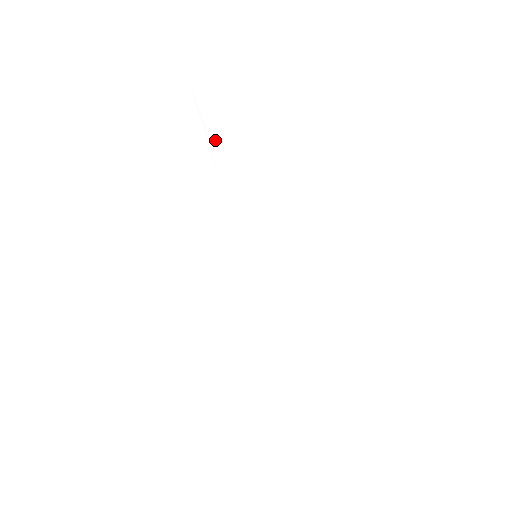
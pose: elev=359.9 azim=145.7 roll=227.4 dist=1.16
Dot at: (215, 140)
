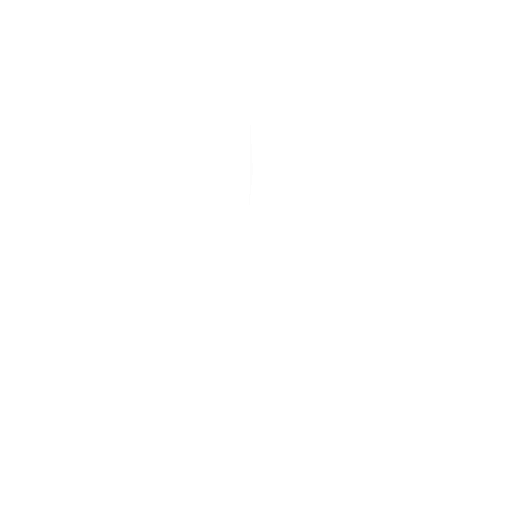
Dot at: (257, 179)
